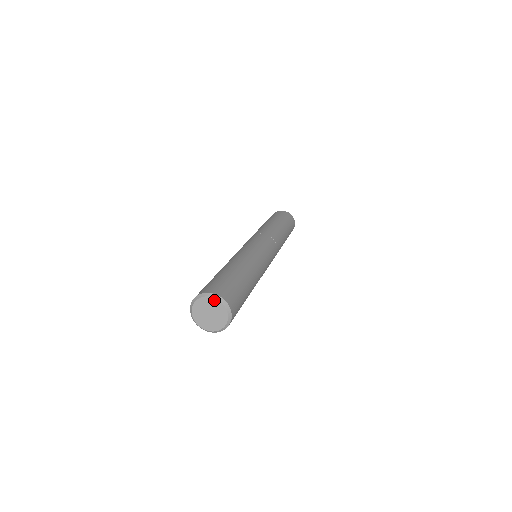
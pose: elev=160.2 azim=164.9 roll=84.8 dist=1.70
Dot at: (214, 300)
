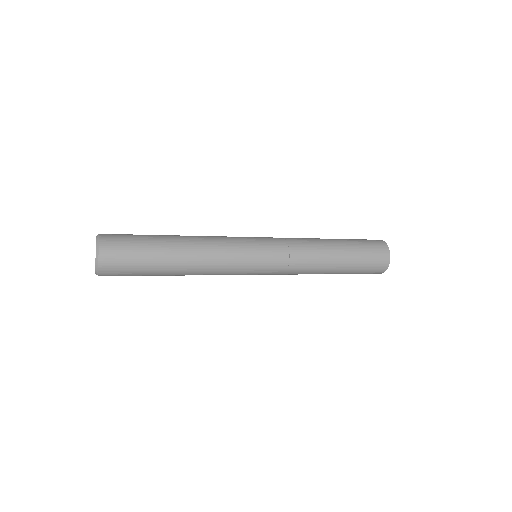
Dot at: occluded
